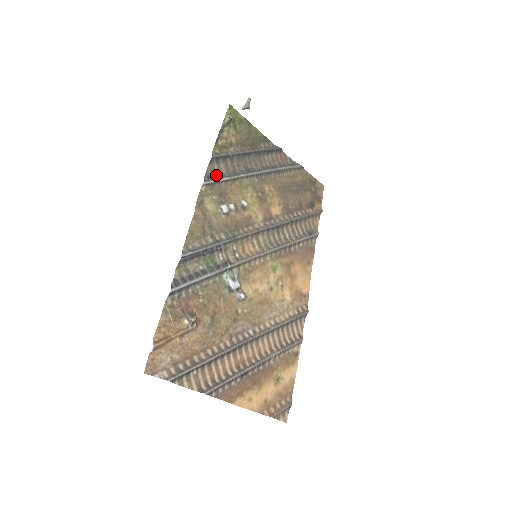
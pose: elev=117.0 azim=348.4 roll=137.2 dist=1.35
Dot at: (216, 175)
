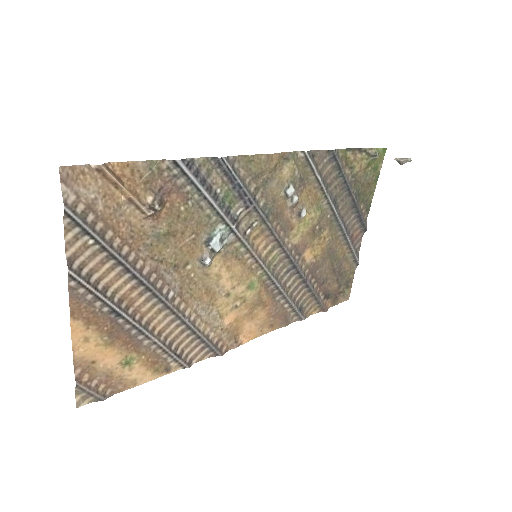
Dot at: (318, 164)
